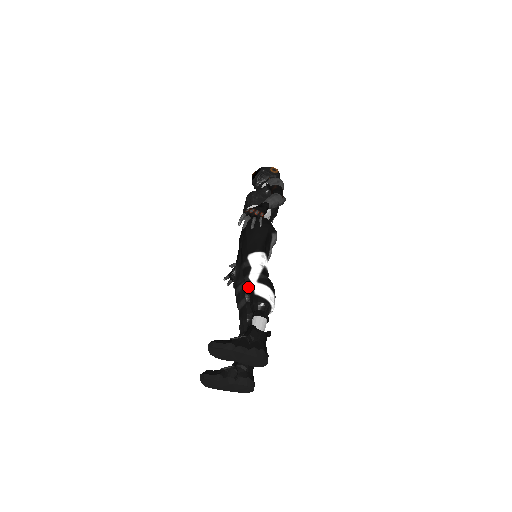
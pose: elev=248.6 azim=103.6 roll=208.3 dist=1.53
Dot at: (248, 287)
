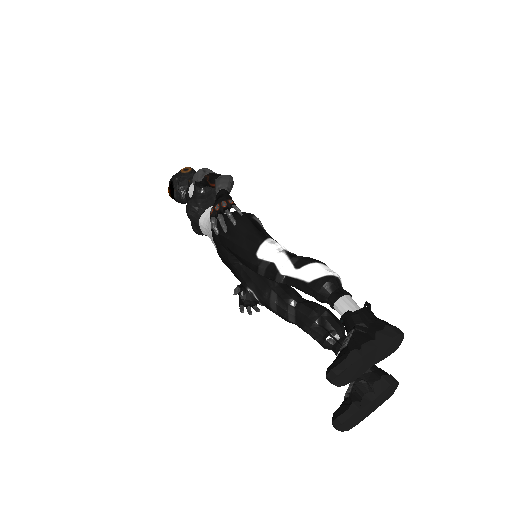
Dot at: (291, 285)
